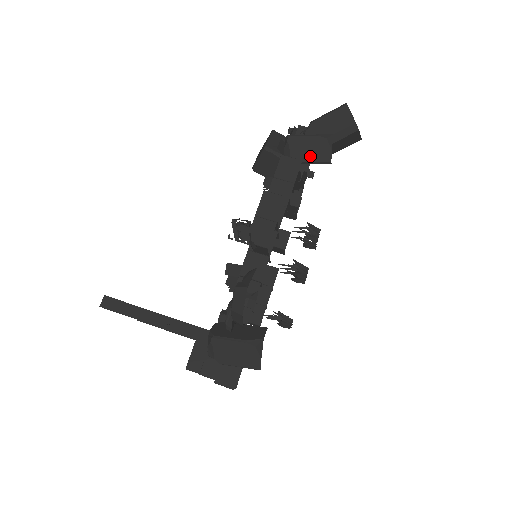
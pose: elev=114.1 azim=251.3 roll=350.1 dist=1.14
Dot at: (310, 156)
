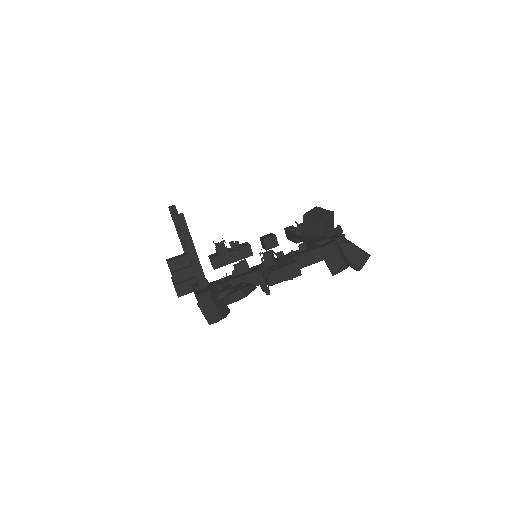
Dot at: (330, 262)
